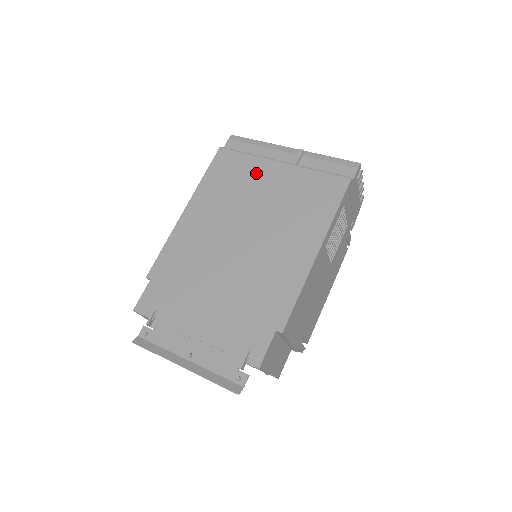
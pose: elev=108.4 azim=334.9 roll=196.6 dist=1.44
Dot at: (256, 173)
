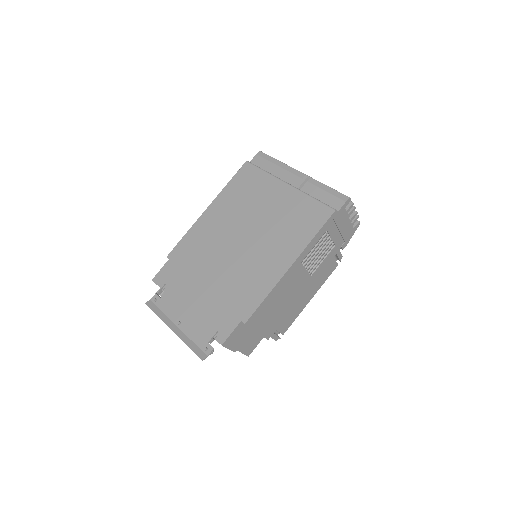
Dot at: (266, 189)
